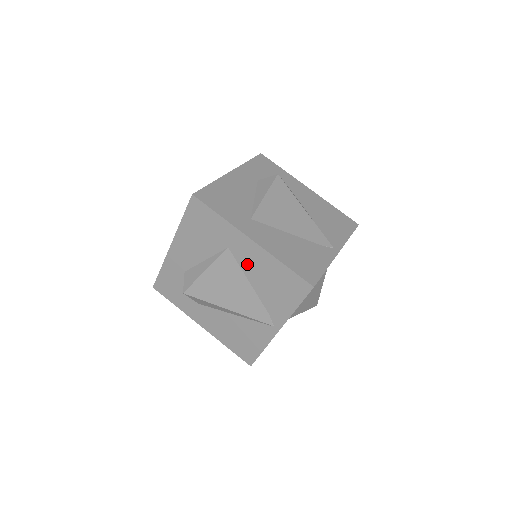
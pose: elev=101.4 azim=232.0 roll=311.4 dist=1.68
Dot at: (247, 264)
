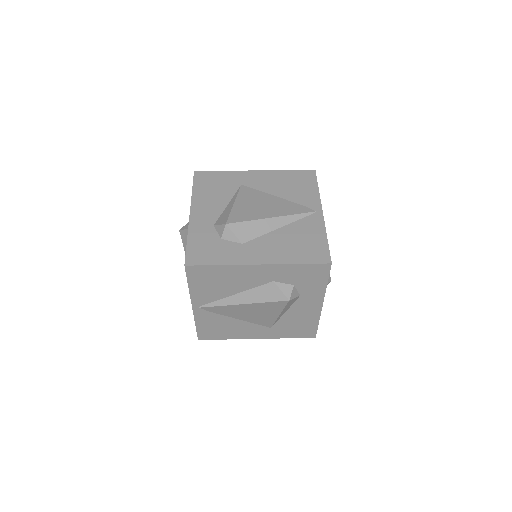
Dot at: (263, 186)
